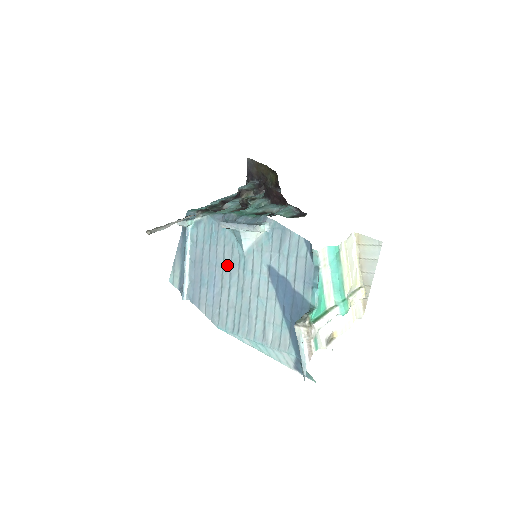
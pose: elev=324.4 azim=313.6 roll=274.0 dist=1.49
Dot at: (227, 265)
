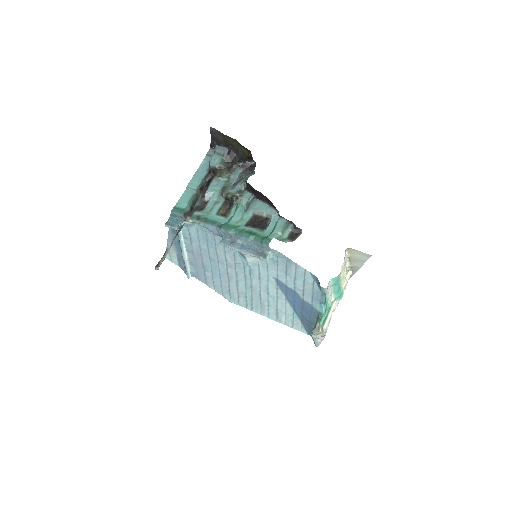
Dot at: (231, 266)
